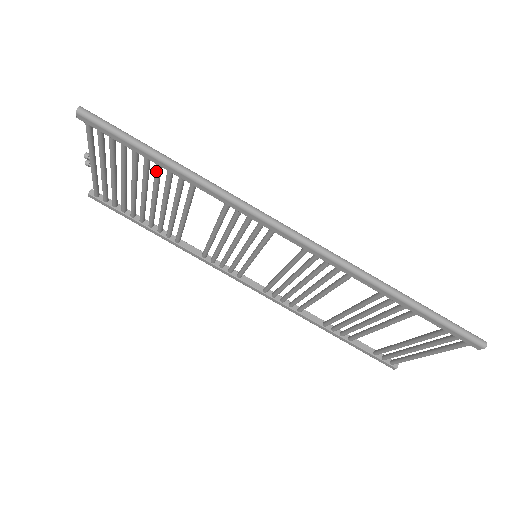
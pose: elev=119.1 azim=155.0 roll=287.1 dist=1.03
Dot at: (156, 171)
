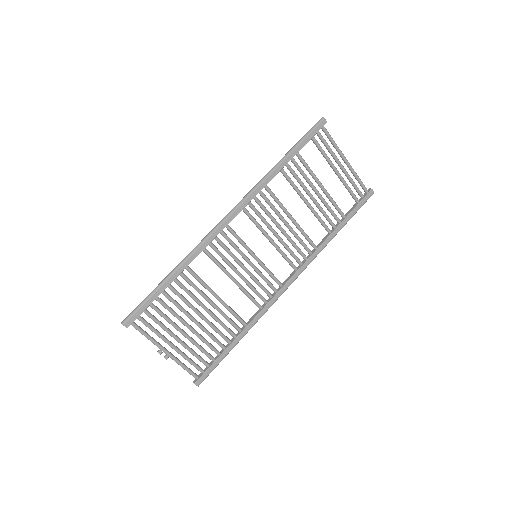
Dot at: (175, 292)
